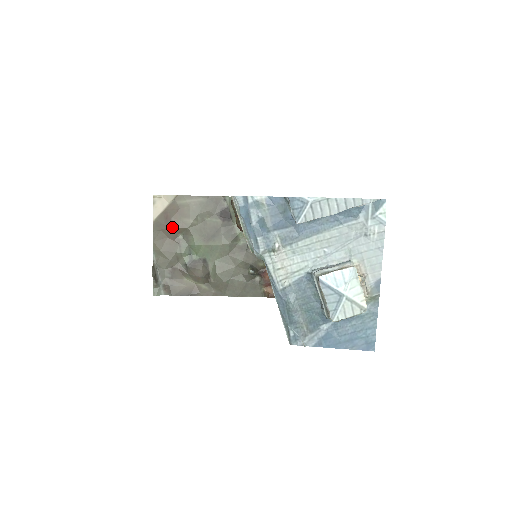
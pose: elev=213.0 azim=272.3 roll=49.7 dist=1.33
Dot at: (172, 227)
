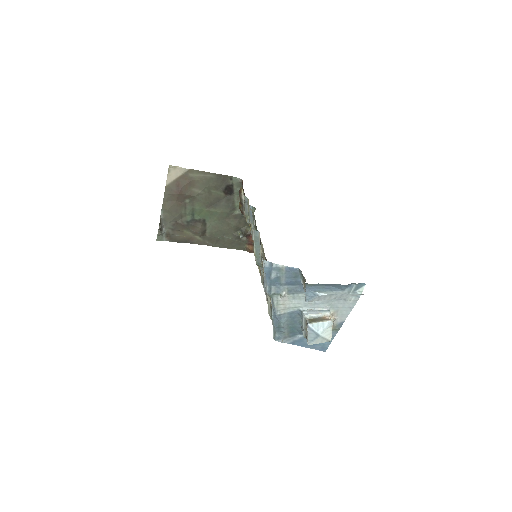
Dot at: (182, 194)
